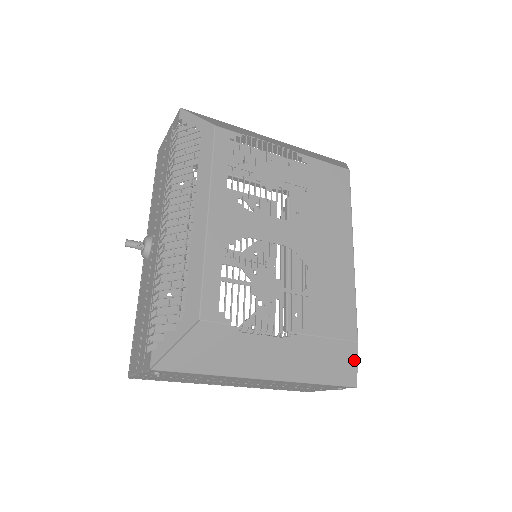
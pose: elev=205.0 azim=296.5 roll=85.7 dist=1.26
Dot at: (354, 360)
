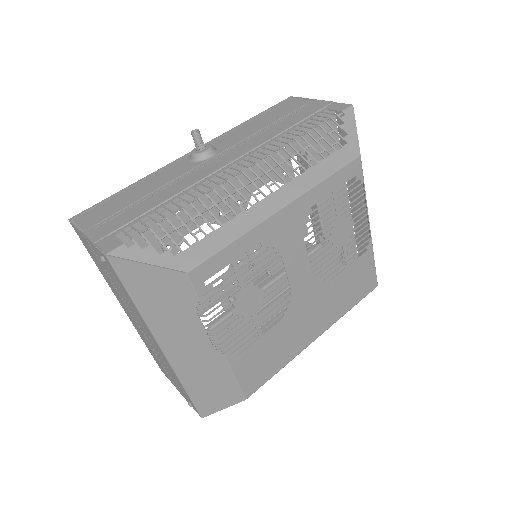
Dot at: (227, 405)
